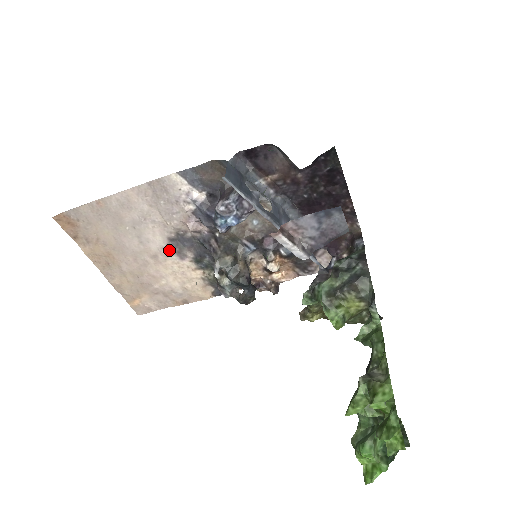
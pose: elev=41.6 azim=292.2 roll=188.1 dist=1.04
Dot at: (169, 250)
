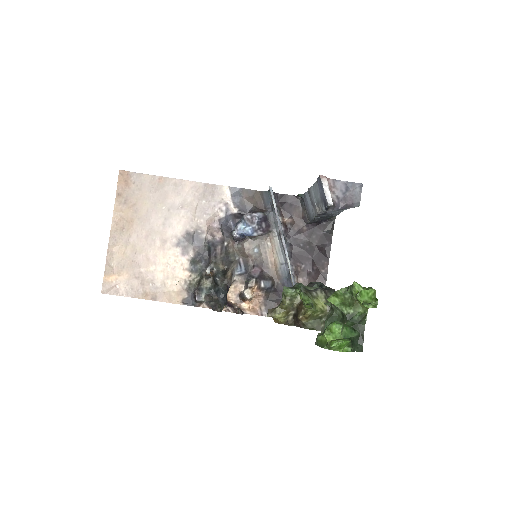
Dot at: (179, 241)
